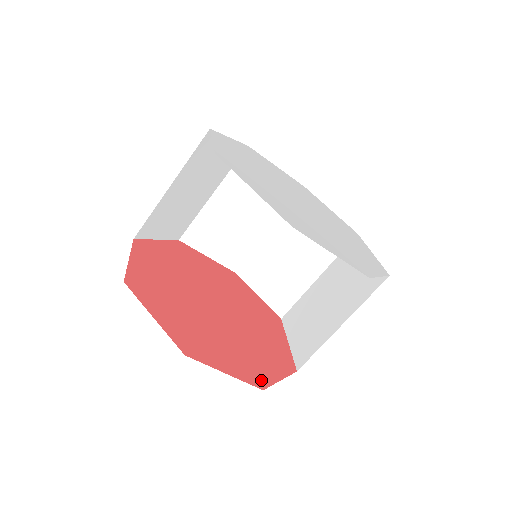
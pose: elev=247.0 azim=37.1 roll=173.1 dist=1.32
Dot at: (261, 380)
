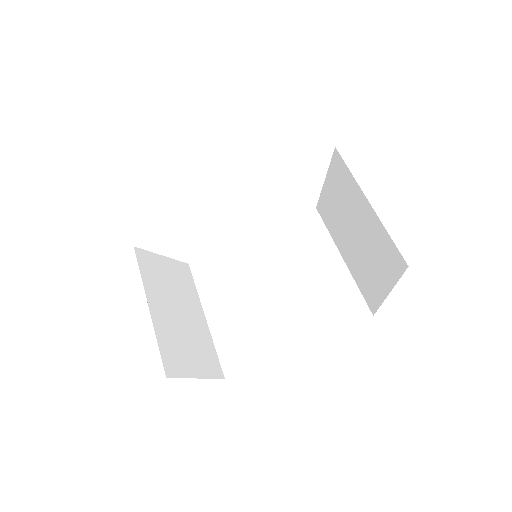
Dot at: occluded
